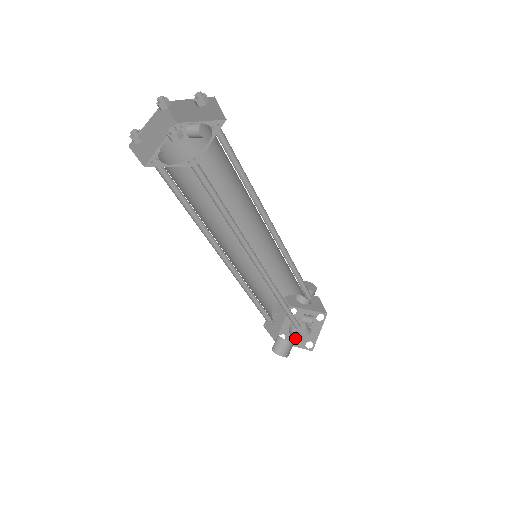
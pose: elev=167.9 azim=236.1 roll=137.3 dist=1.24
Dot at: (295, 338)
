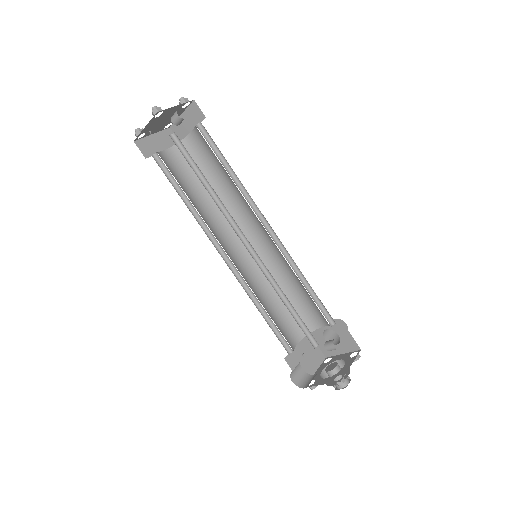
Dot at: (325, 378)
